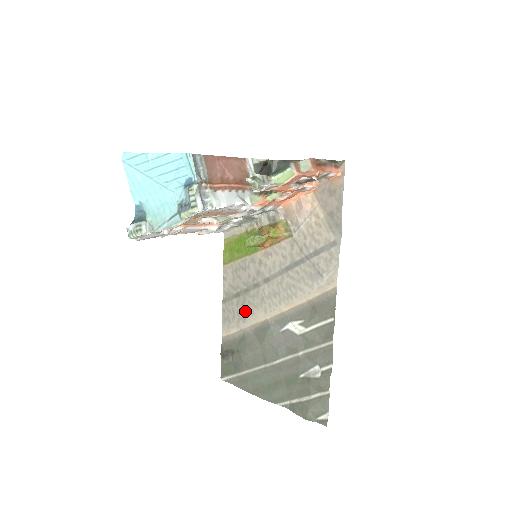
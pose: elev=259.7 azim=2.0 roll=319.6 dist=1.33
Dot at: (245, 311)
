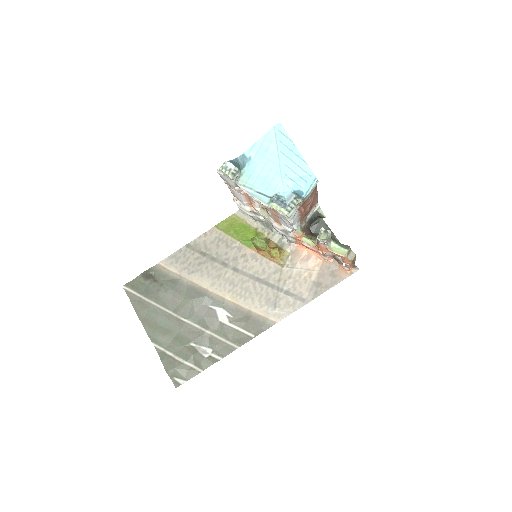
Dot at: (197, 269)
